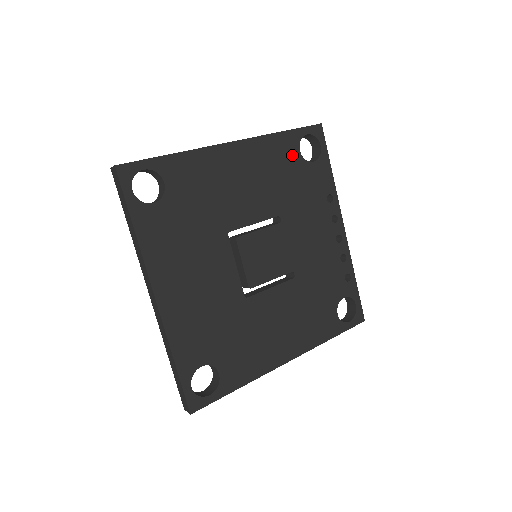
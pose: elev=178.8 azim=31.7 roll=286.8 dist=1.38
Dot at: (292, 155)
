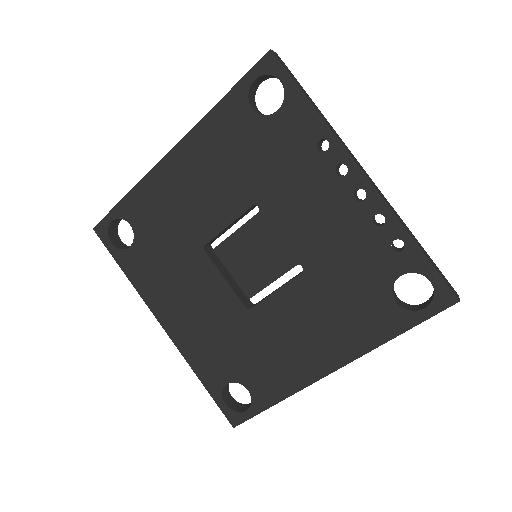
Dot at: (244, 121)
